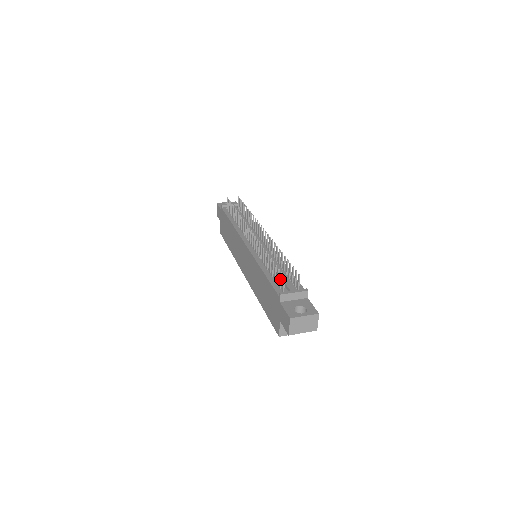
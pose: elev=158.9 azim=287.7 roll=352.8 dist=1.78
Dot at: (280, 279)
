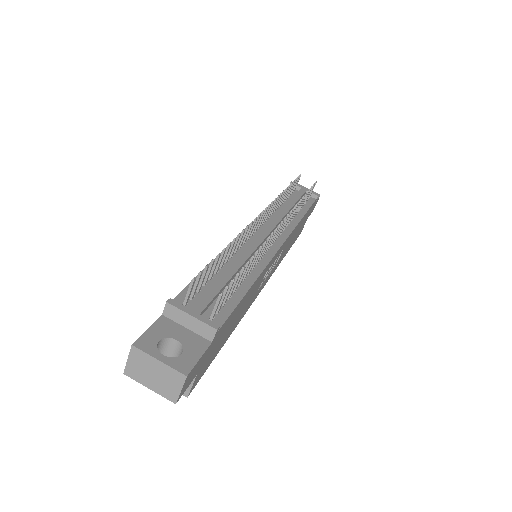
Dot at: (195, 282)
